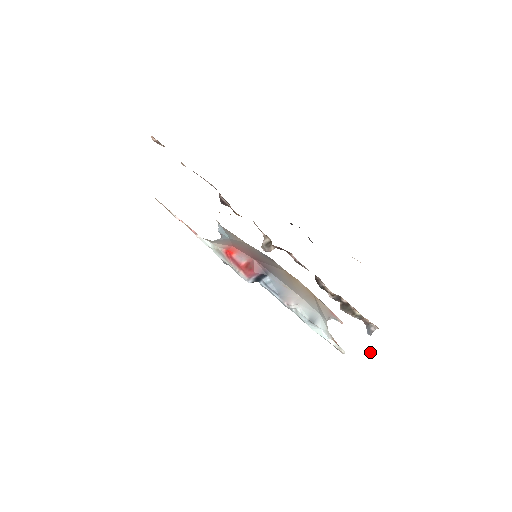
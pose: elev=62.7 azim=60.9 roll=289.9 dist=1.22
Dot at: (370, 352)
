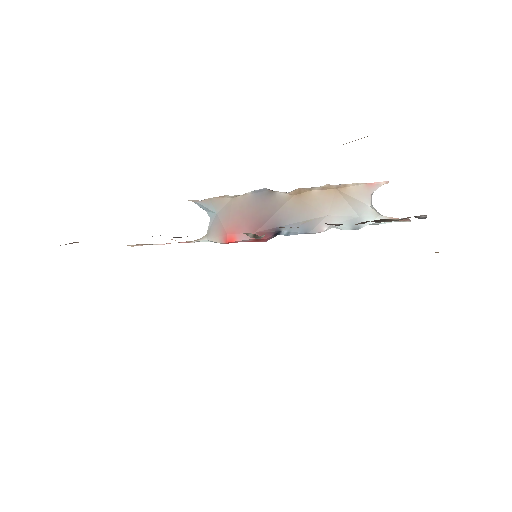
Dot at: occluded
